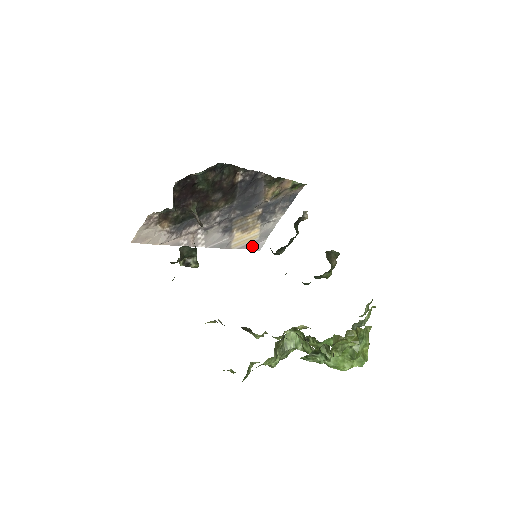
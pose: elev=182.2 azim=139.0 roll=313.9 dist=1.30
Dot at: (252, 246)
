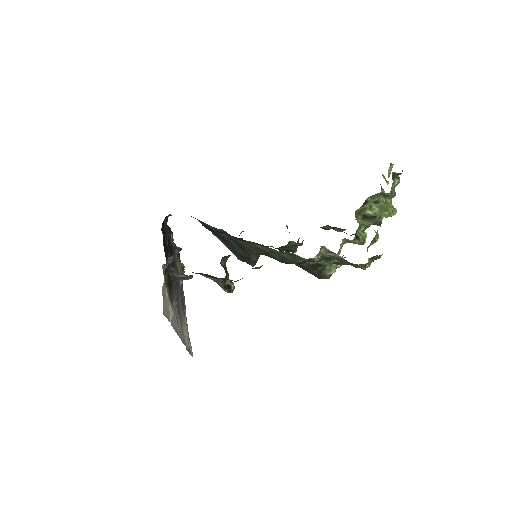
Dot at: (189, 350)
